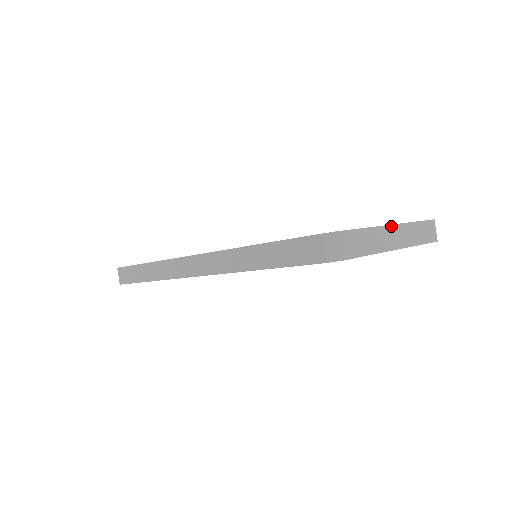
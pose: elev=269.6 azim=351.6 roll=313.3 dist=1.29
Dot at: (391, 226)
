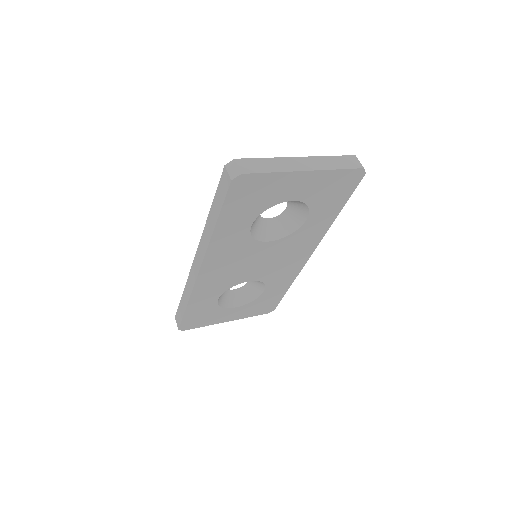
Dot at: (296, 158)
